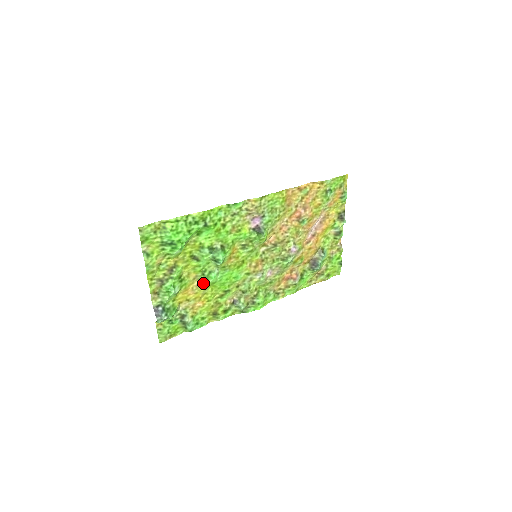
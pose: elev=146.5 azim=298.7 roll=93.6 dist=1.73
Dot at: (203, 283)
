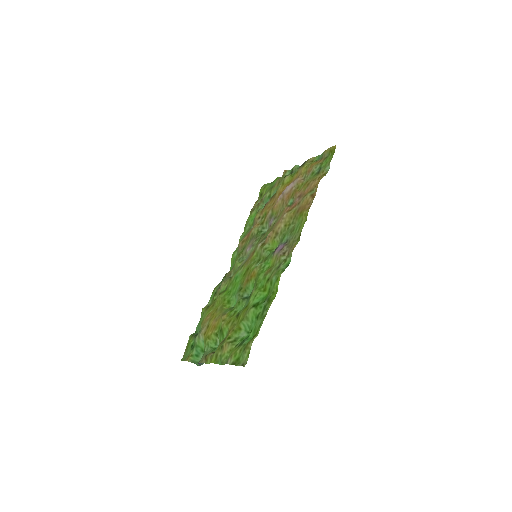
Dot at: (223, 310)
